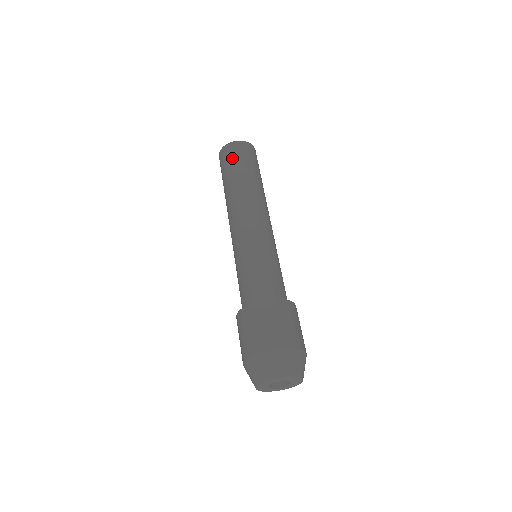
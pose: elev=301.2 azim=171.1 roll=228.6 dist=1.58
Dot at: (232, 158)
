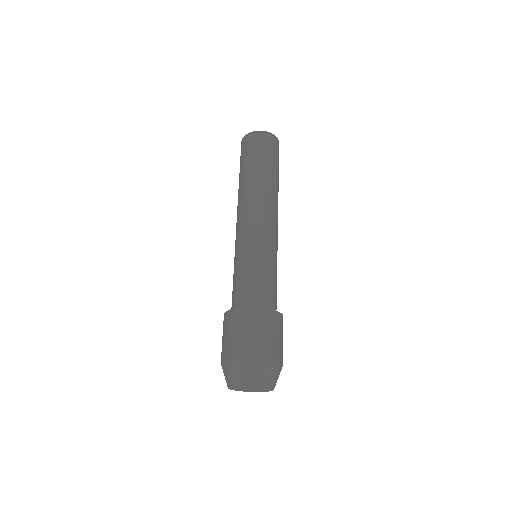
Dot at: (267, 149)
